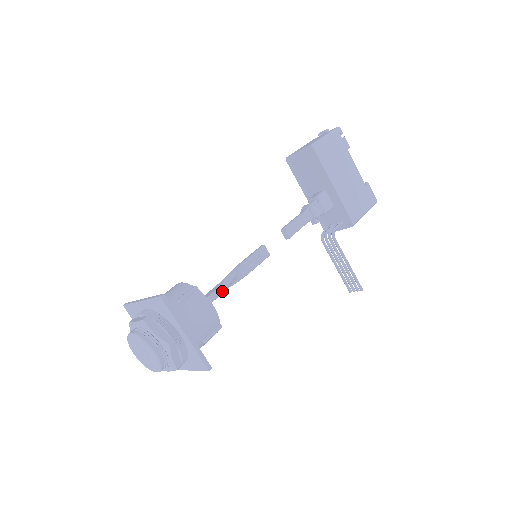
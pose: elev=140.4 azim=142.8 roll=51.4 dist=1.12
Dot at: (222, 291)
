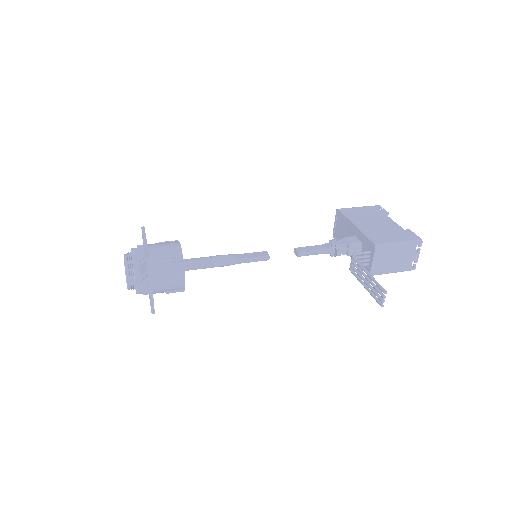
Dot at: (206, 258)
